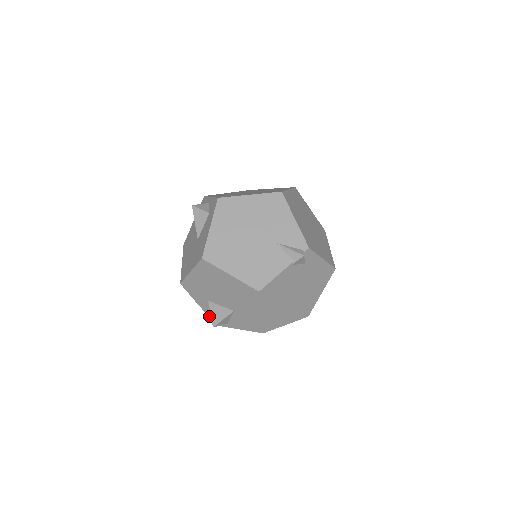
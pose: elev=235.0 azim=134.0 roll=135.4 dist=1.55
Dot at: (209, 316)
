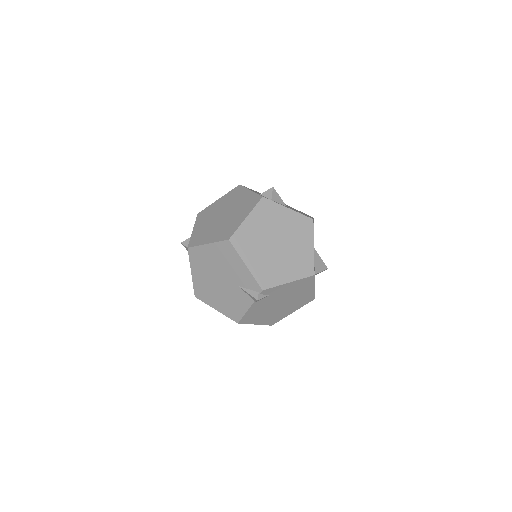
Dot at: occluded
